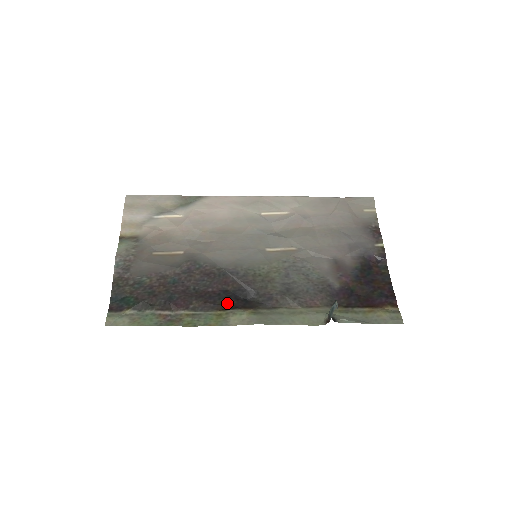
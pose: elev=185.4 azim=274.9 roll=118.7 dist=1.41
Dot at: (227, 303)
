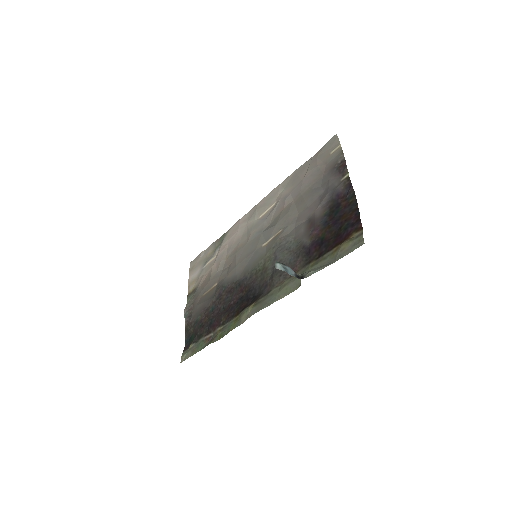
Dot at: (241, 307)
